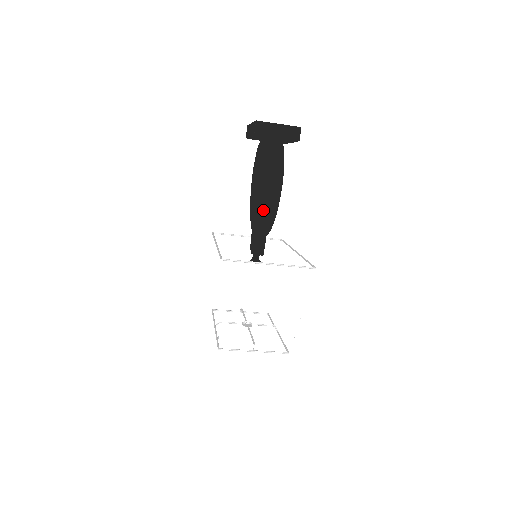
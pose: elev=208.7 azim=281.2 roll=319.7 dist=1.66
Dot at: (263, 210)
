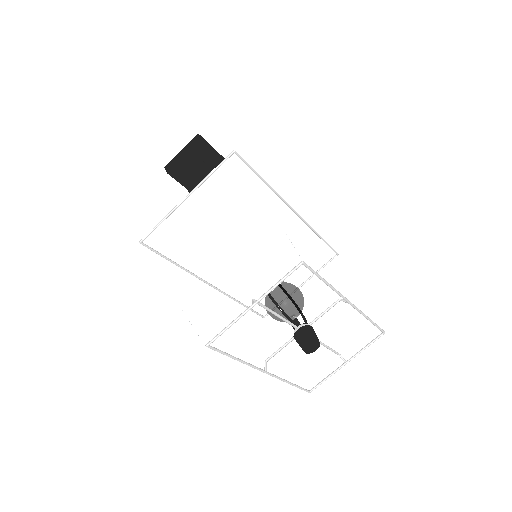
Dot at: occluded
